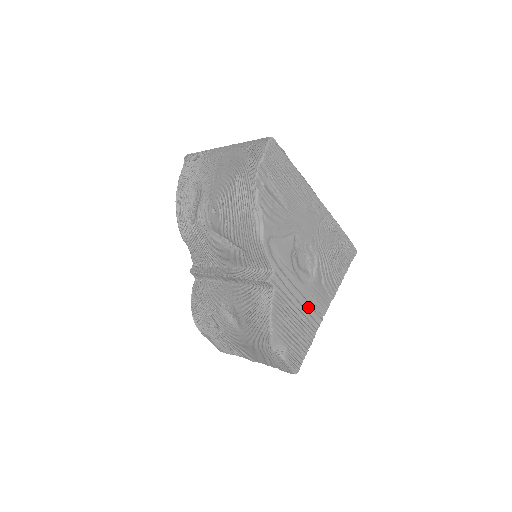
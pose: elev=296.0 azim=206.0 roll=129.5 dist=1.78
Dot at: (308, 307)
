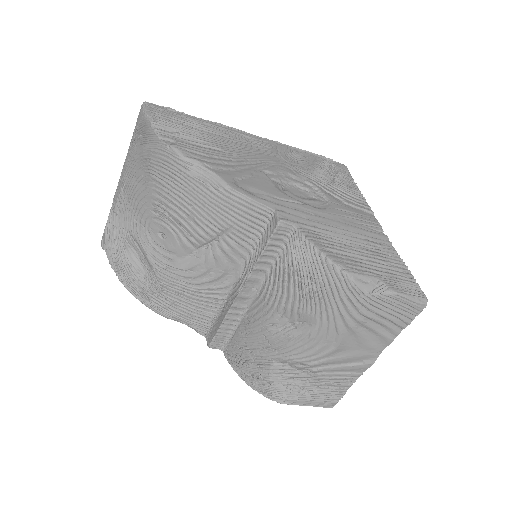
Dot at: (355, 229)
